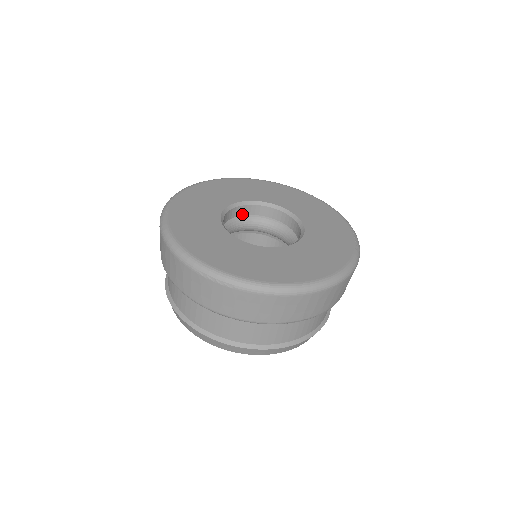
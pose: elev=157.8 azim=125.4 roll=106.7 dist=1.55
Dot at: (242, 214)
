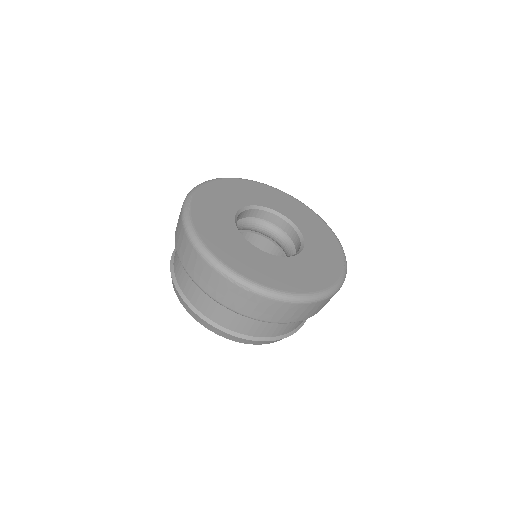
Dot at: (249, 216)
